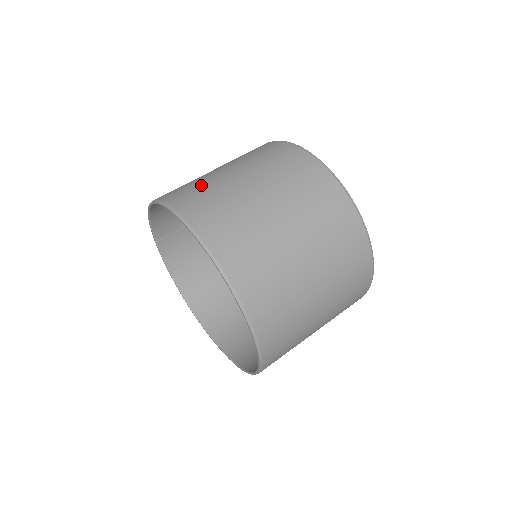
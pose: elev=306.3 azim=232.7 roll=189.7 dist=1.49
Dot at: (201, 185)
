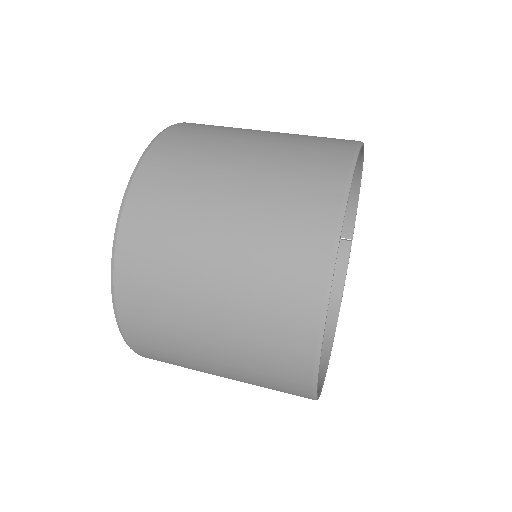
Dot at: occluded
